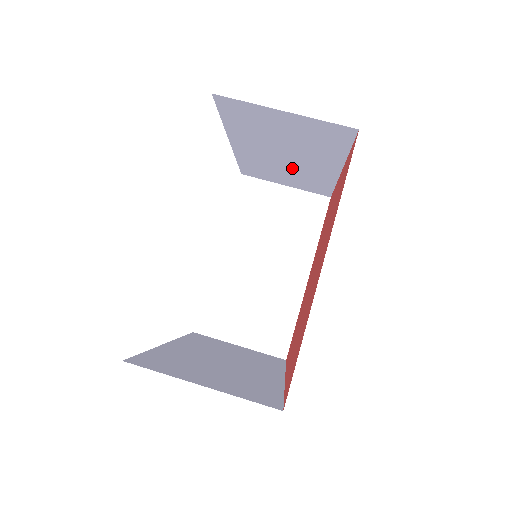
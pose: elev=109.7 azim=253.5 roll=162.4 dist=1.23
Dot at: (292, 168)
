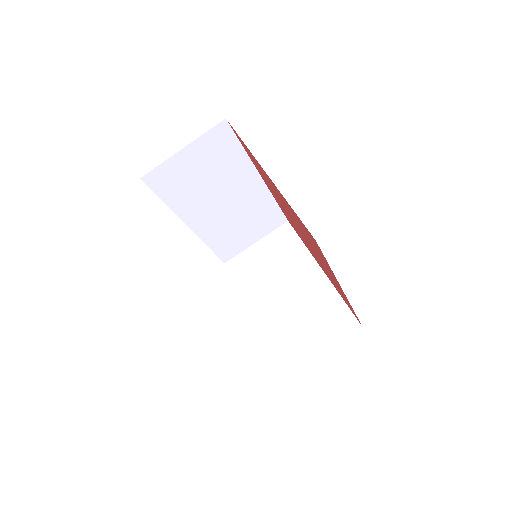
Dot at: (239, 212)
